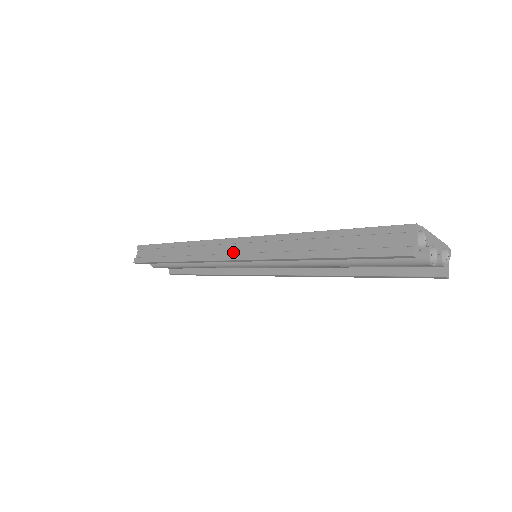
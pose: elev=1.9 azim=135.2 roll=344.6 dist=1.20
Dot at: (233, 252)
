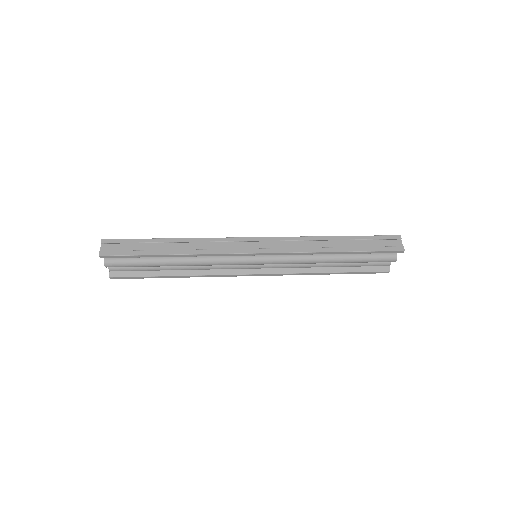
Dot at: (256, 248)
